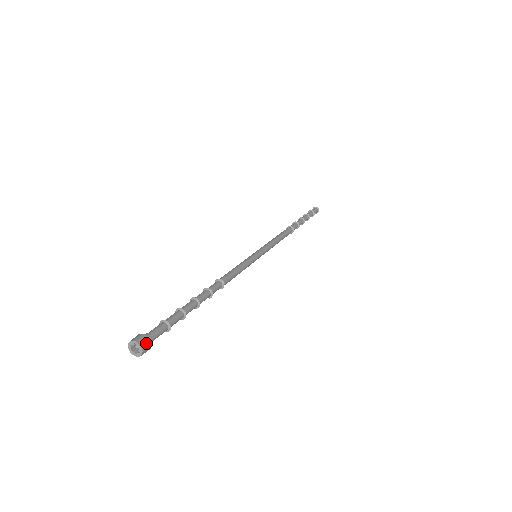
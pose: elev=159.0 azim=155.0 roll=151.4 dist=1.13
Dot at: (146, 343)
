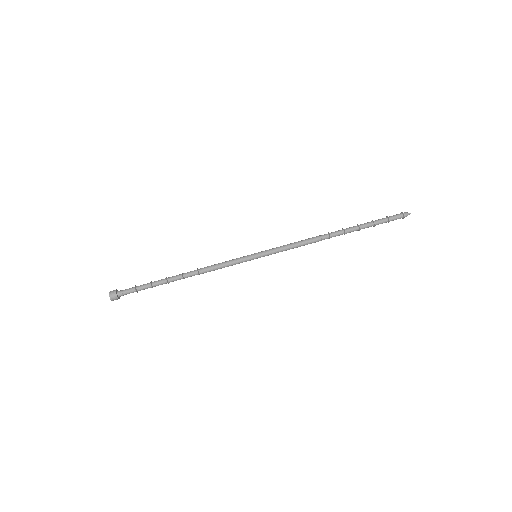
Dot at: (114, 297)
